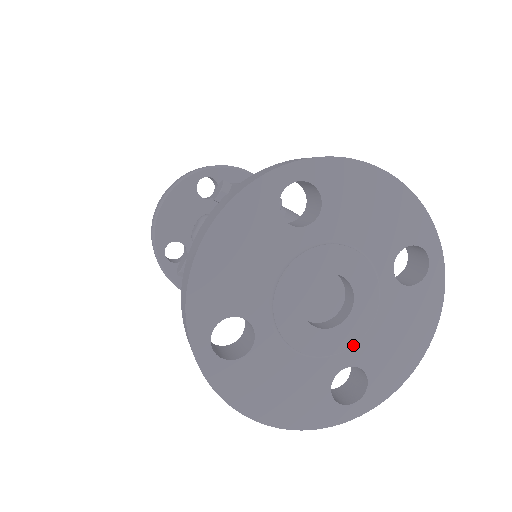
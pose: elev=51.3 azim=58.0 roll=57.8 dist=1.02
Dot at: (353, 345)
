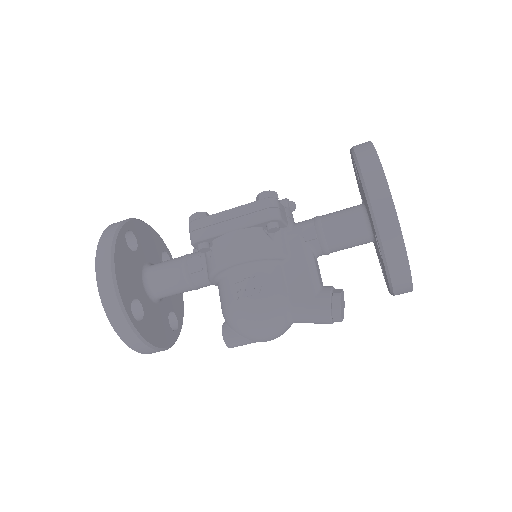
Dot at: occluded
